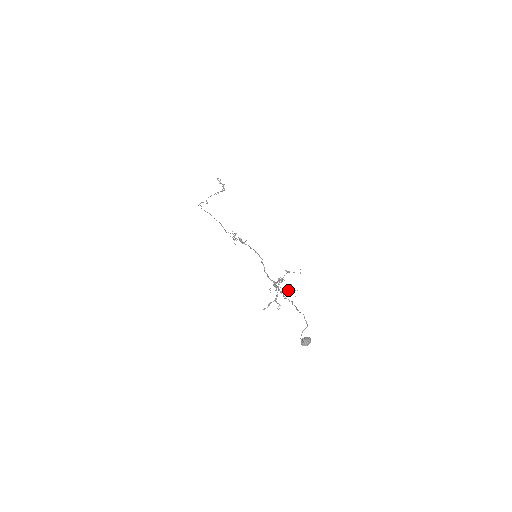
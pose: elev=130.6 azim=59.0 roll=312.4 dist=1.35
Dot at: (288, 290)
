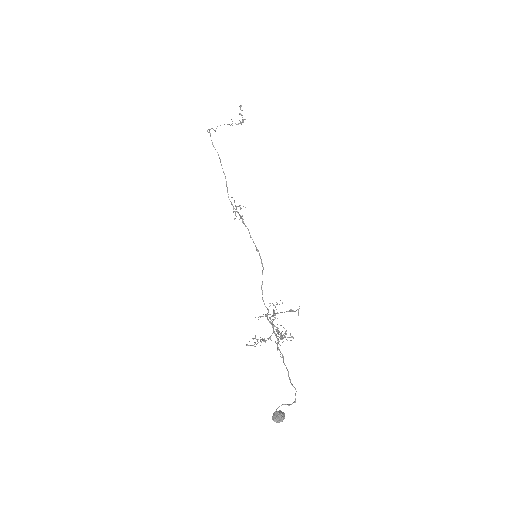
Dot at: (277, 327)
